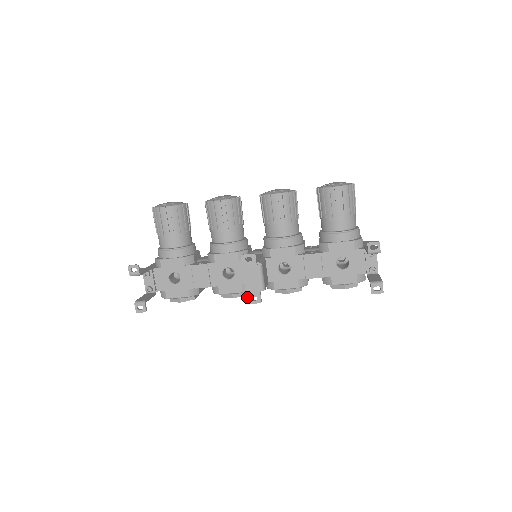
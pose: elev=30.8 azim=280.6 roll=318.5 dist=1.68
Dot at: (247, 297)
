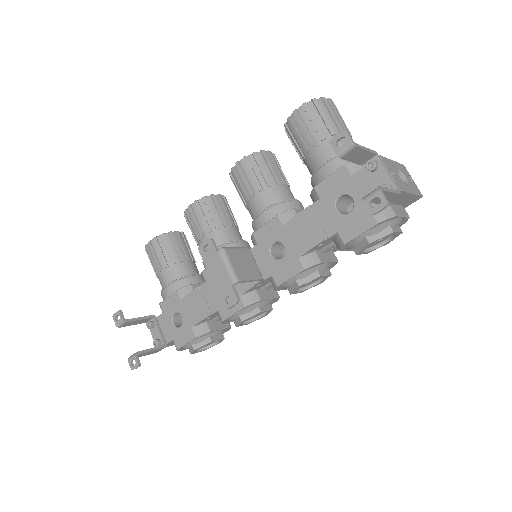
Dot at: (221, 301)
